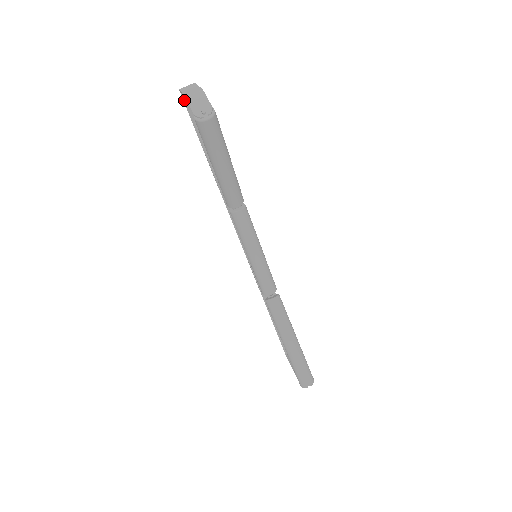
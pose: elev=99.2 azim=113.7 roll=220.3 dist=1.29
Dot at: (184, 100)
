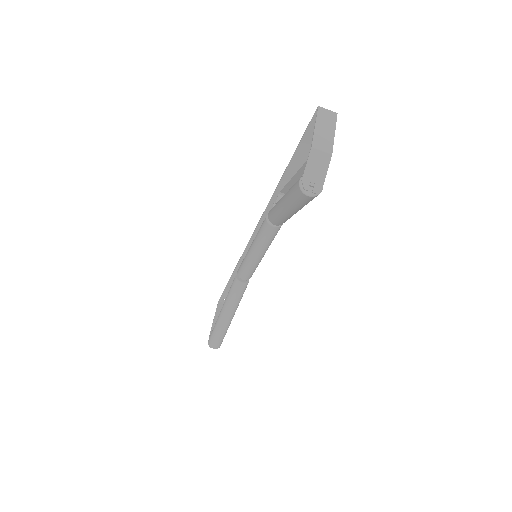
Dot at: (314, 116)
